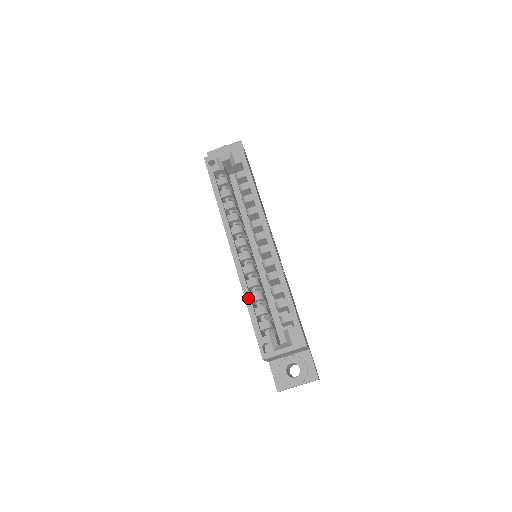
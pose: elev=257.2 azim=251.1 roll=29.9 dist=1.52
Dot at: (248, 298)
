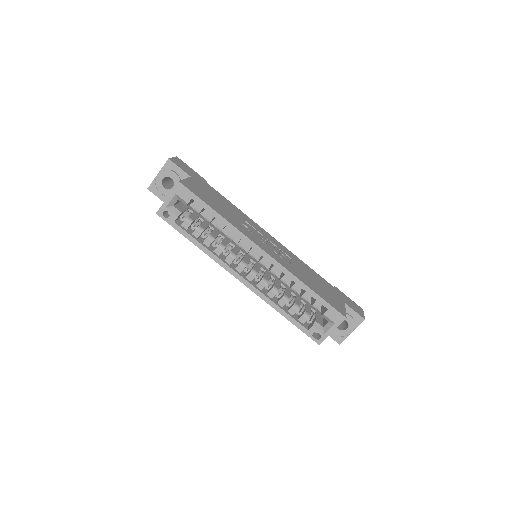
Dot at: (278, 309)
